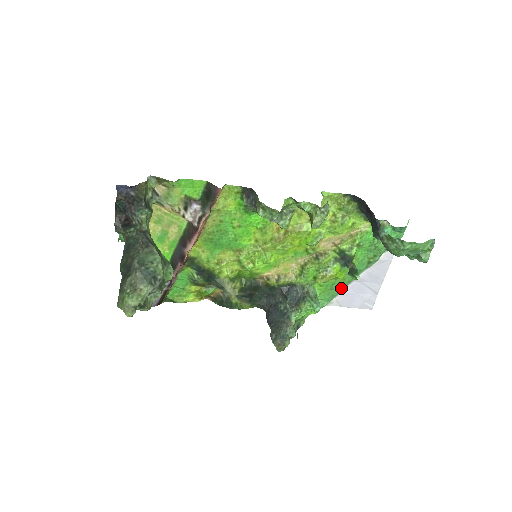
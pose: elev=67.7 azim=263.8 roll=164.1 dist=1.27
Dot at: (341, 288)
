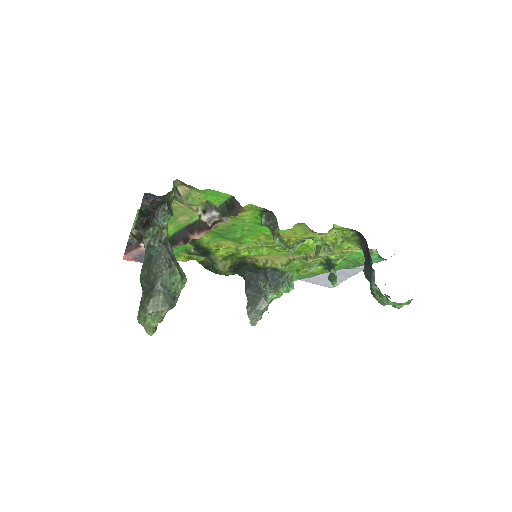
Dot at: occluded
